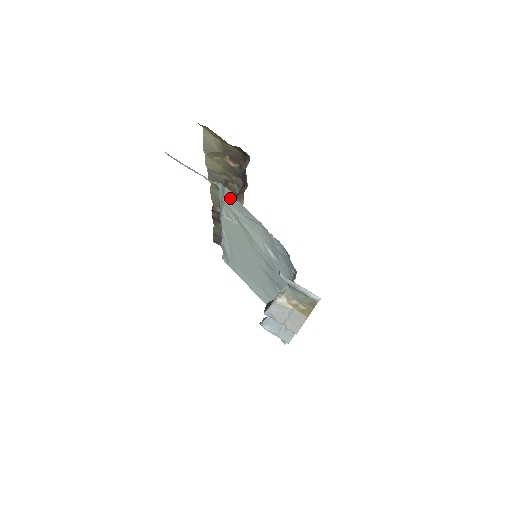
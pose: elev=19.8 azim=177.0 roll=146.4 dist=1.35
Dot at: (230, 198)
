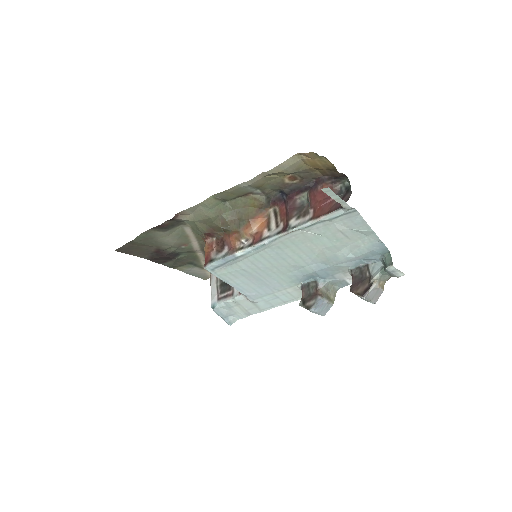
Dot at: (350, 218)
